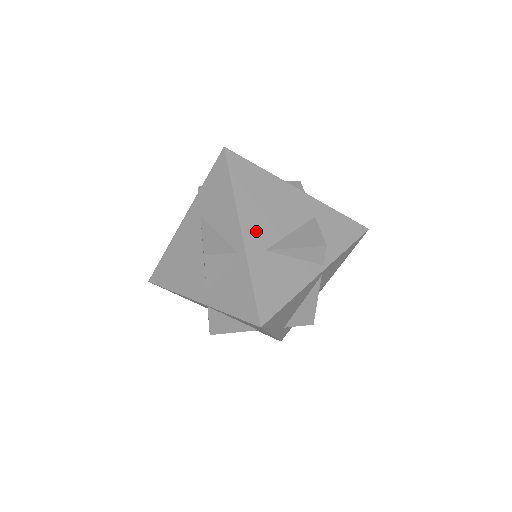
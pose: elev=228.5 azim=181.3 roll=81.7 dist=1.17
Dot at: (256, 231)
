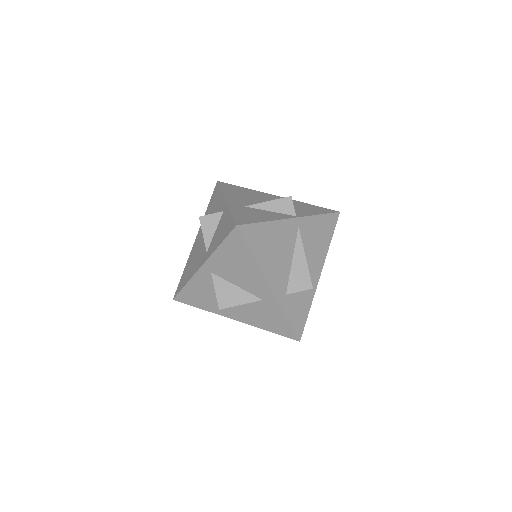
Dot at: (238, 201)
